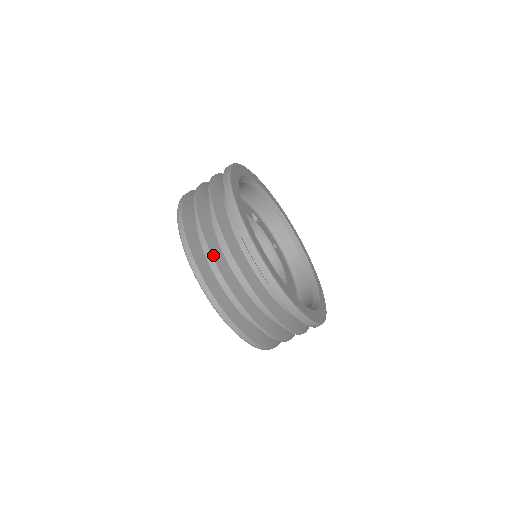
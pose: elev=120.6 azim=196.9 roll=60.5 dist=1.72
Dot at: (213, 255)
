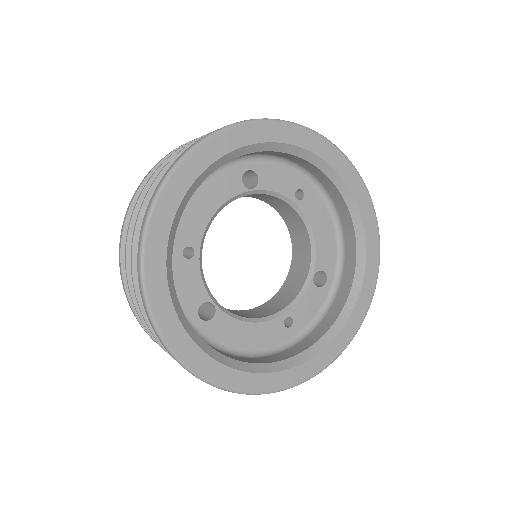
Dot at: occluded
